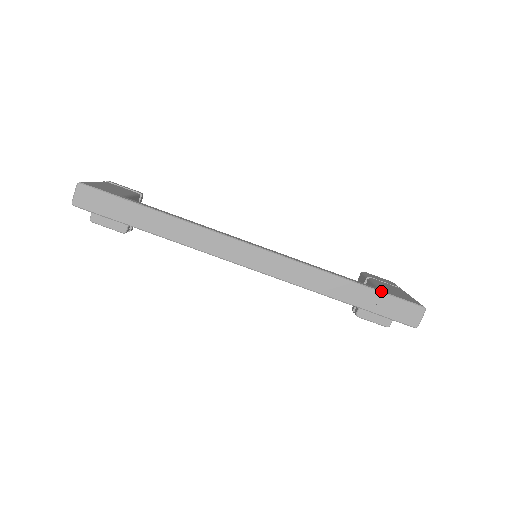
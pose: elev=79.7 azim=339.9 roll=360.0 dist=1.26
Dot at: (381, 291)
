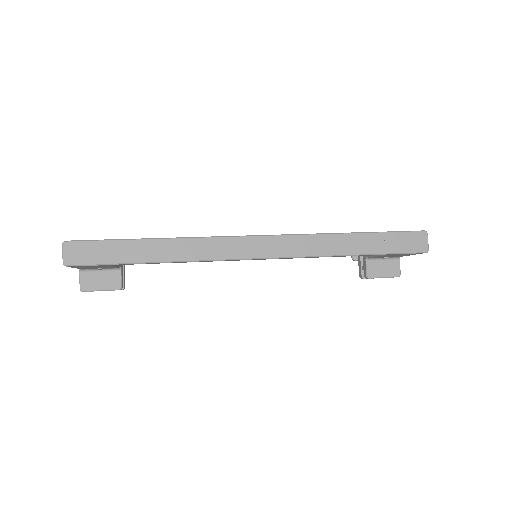
Dot at: (383, 232)
